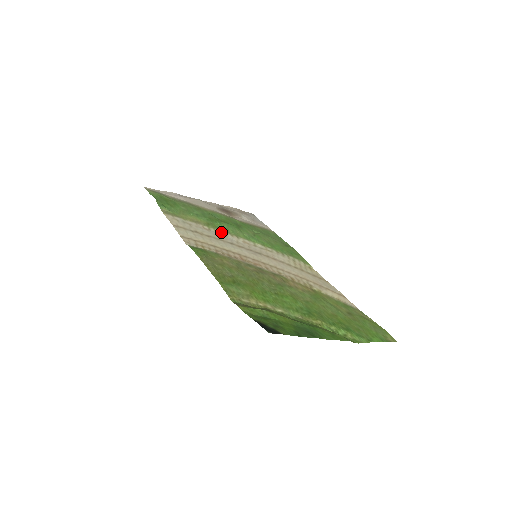
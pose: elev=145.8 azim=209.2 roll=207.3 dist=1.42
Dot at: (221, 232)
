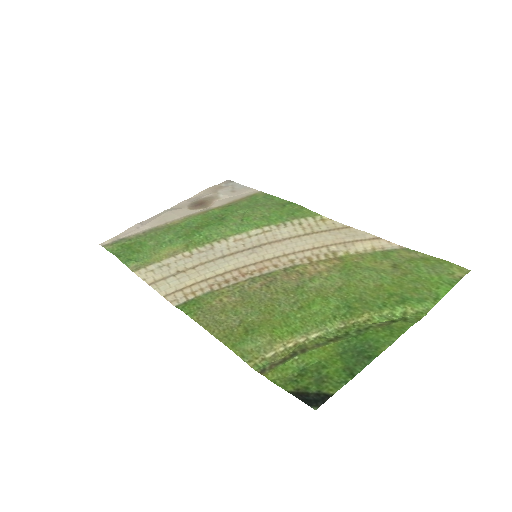
Dot at: (205, 247)
